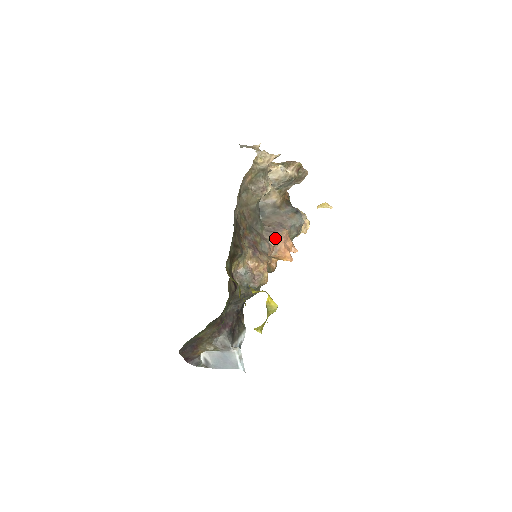
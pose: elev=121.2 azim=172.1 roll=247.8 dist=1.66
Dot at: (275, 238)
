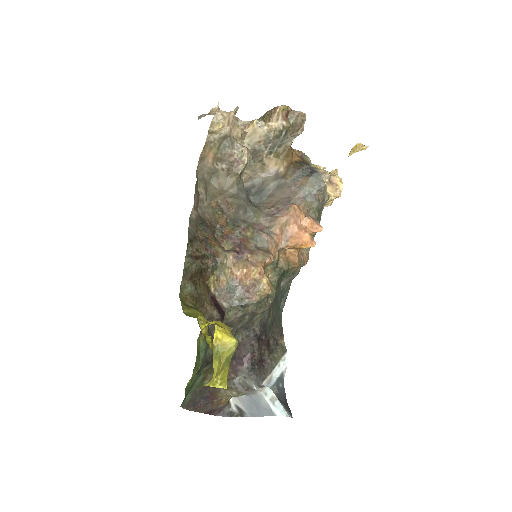
Dot at: (278, 222)
